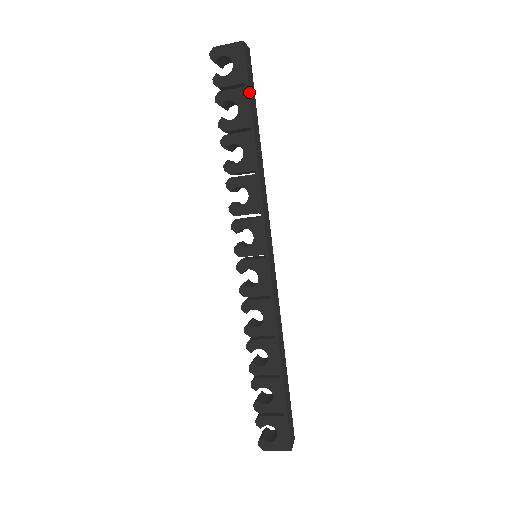
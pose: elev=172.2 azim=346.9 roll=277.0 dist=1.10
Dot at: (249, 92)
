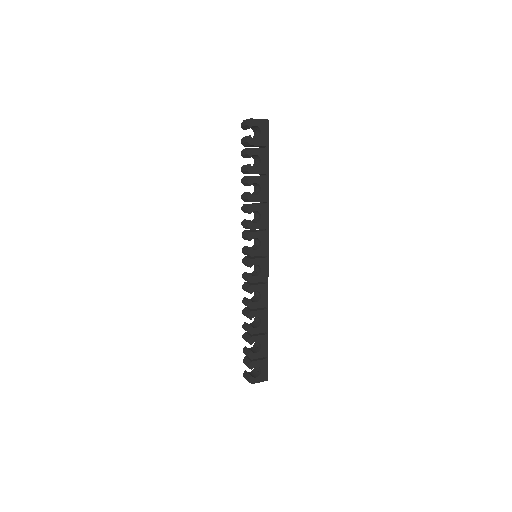
Dot at: (268, 152)
